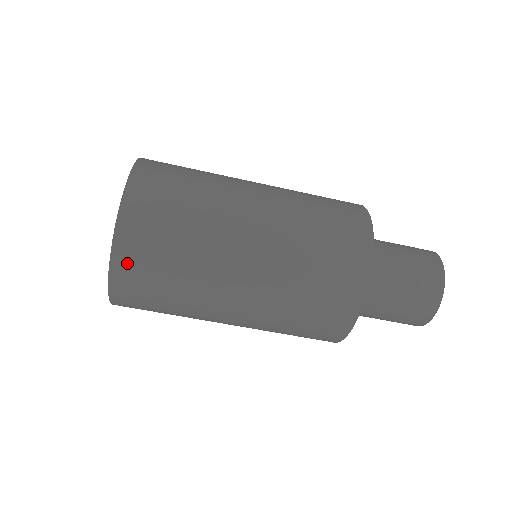
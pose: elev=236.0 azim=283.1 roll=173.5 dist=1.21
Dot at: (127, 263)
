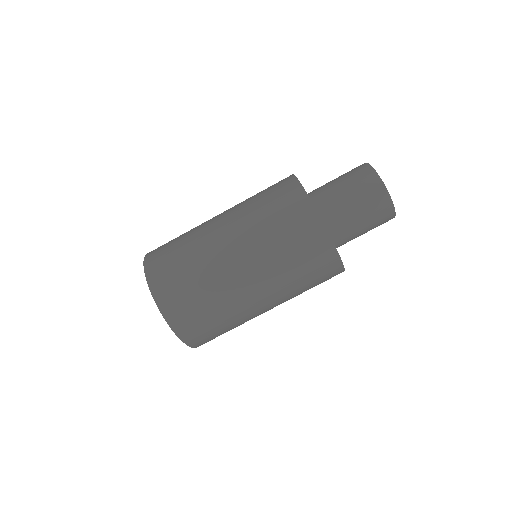
Dot at: (165, 297)
